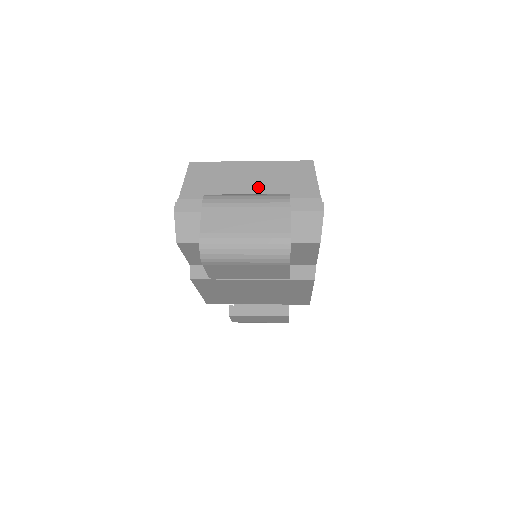
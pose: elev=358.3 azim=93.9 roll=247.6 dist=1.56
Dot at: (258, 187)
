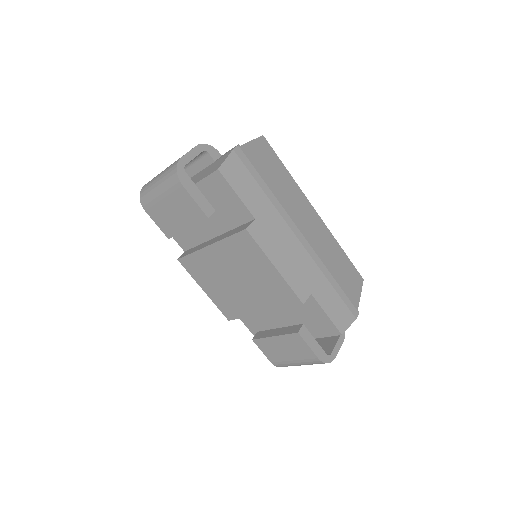
Dot at: occluded
